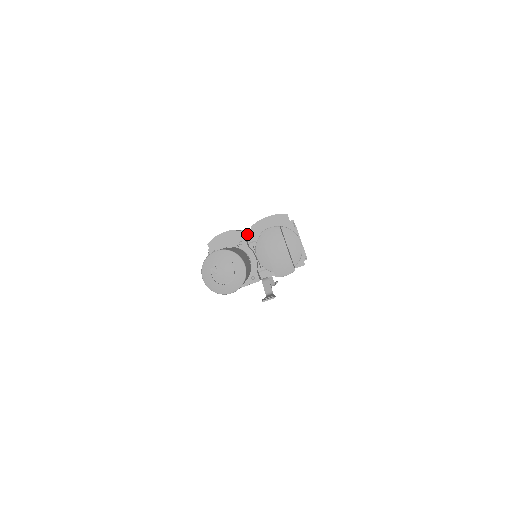
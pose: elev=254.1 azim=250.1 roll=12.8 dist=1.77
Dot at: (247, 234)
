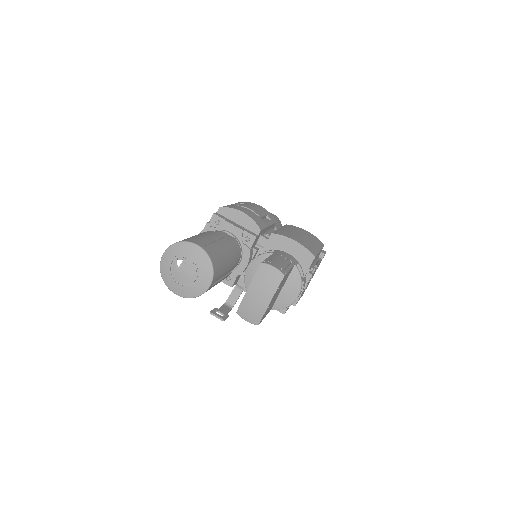
Dot at: (265, 233)
